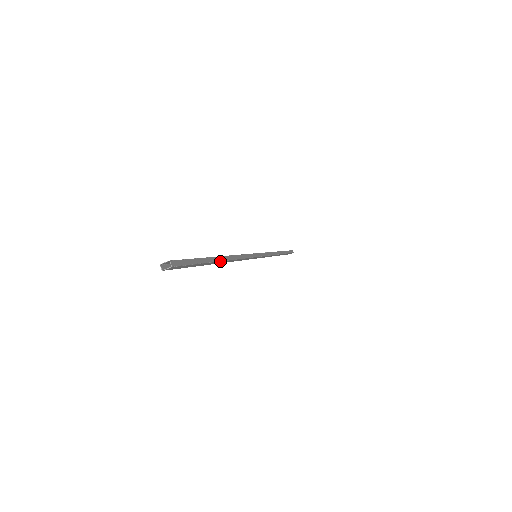
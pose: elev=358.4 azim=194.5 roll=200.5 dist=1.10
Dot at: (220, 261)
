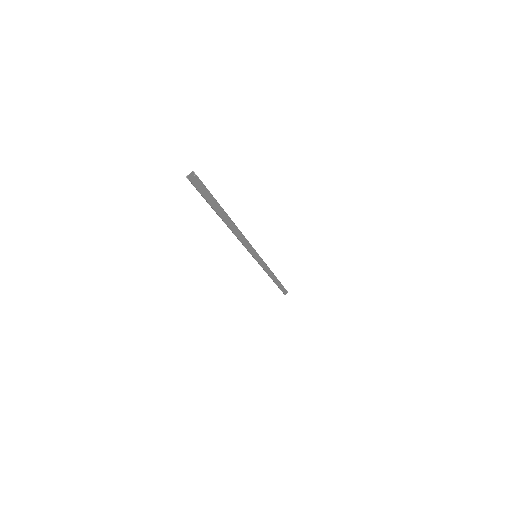
Dot at: (229, 217)
